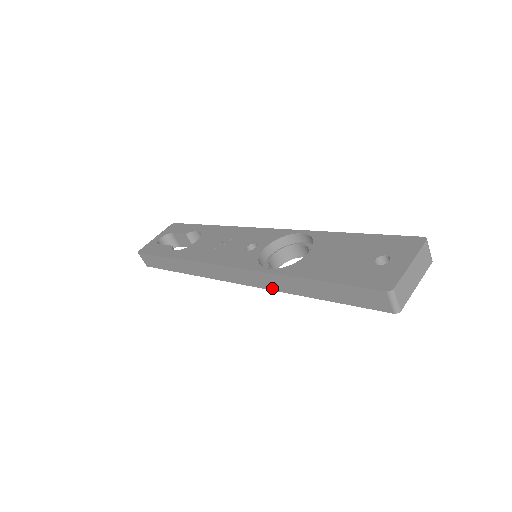
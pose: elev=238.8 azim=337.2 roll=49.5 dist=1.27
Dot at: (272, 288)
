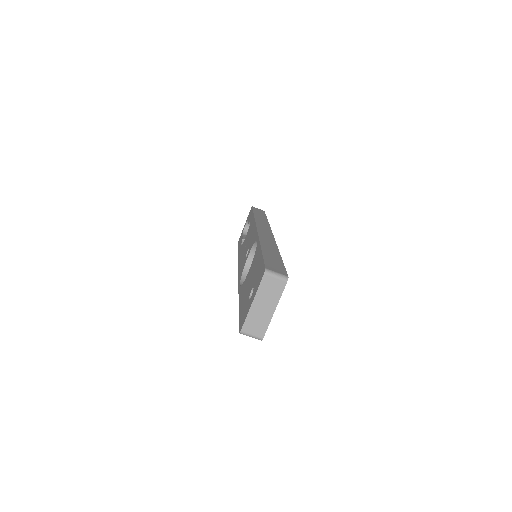
Dot at: occluded
